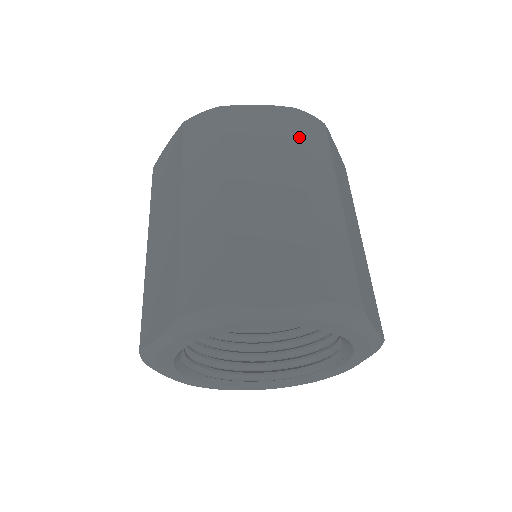
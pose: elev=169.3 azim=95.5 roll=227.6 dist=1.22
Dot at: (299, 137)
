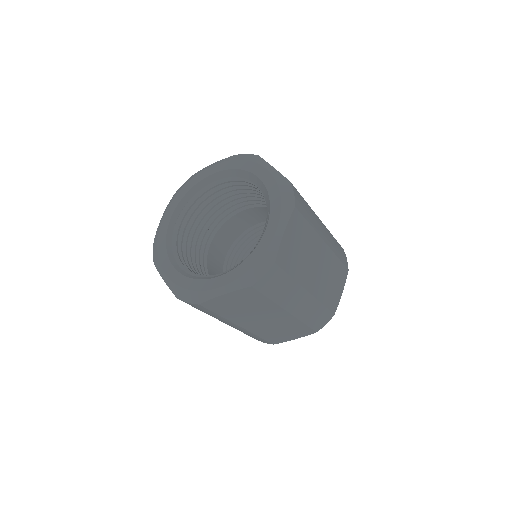
Dot at: occluded
